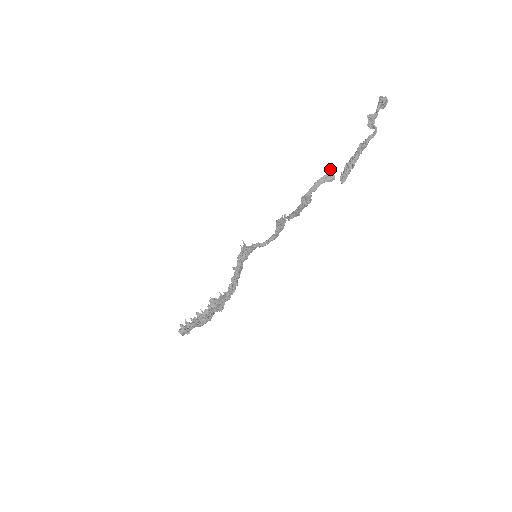
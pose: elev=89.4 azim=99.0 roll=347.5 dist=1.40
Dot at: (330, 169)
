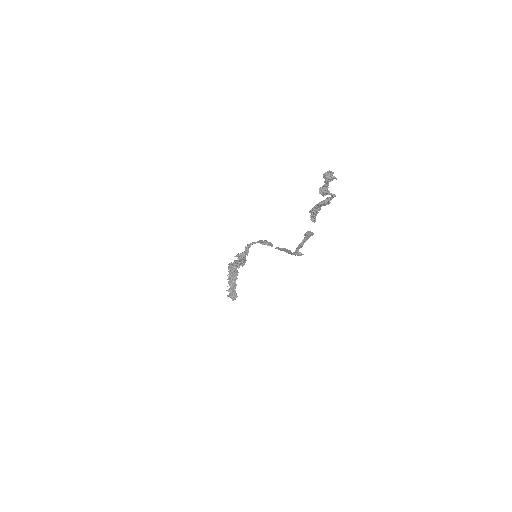
Dot at: (305, 234)
